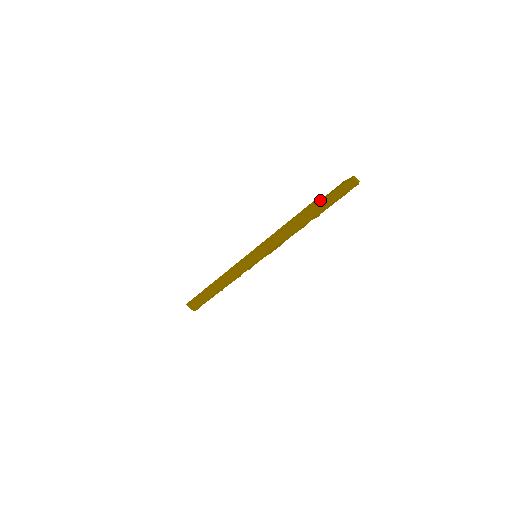
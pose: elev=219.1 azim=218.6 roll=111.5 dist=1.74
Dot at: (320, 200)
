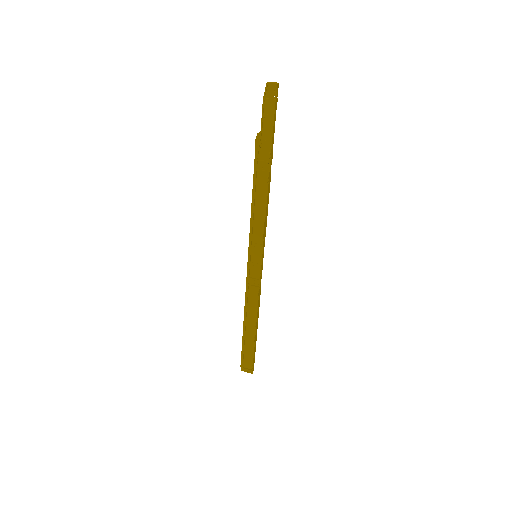
Dot at: (258, 136)
